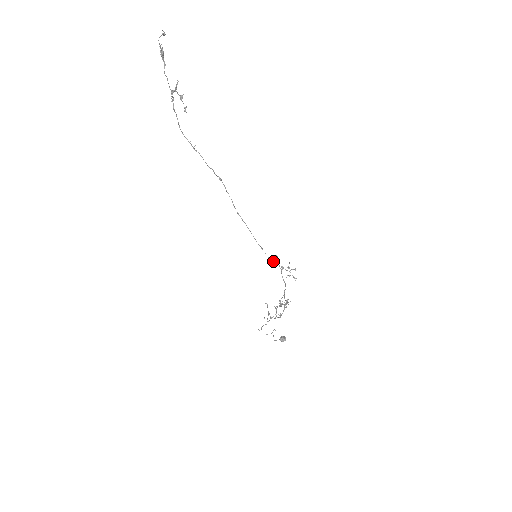
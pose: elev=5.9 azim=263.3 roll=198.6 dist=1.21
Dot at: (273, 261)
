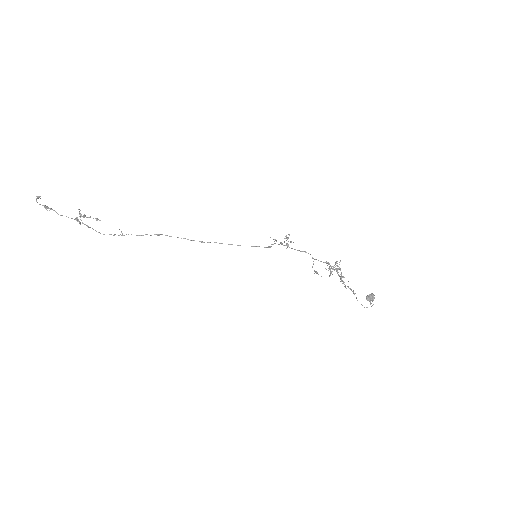
Dot at: (270, 246)
